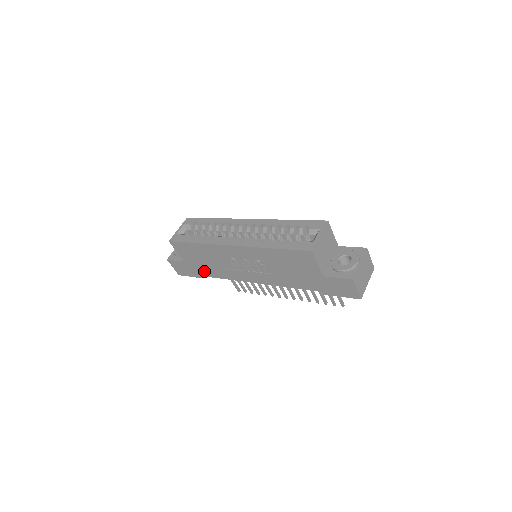
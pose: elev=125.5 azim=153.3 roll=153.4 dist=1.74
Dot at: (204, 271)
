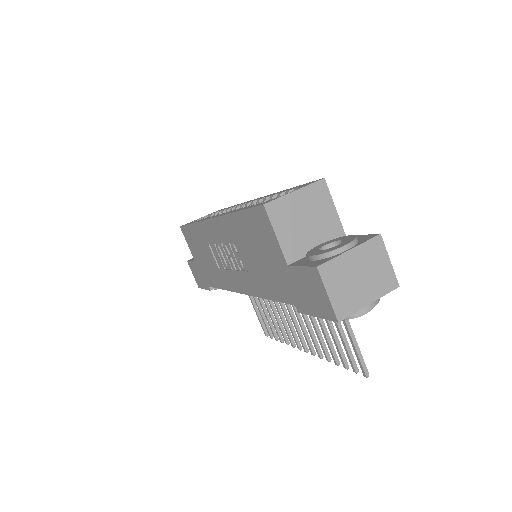
Dot at: (209, 276)
